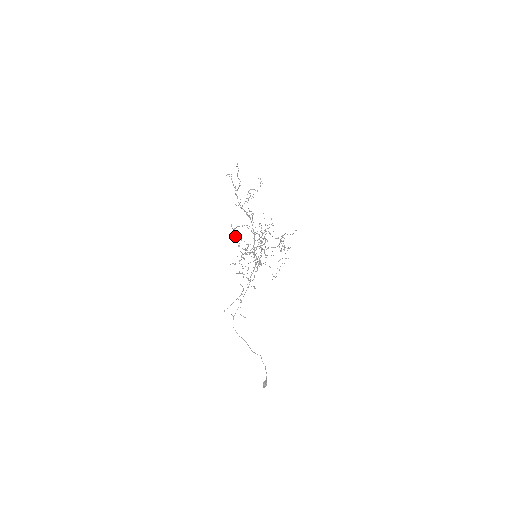
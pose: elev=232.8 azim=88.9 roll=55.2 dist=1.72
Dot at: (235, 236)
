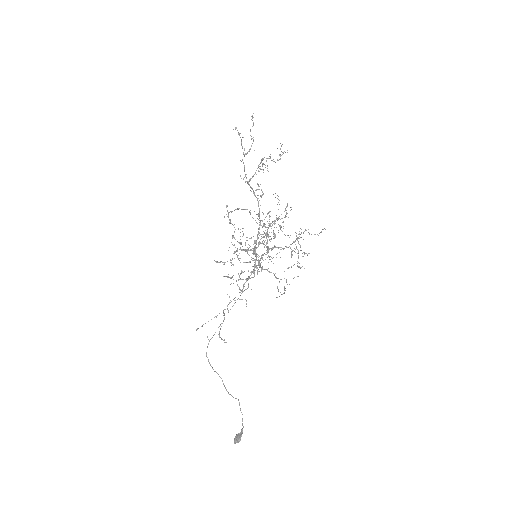
Dot at: (229, 222)
